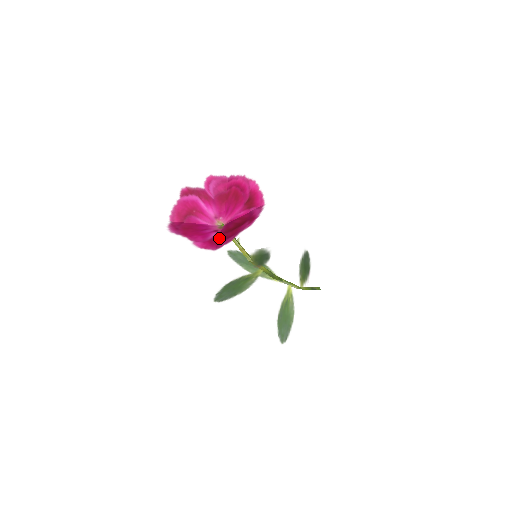
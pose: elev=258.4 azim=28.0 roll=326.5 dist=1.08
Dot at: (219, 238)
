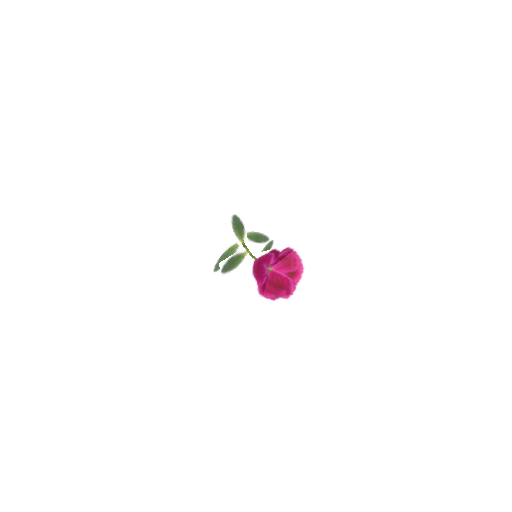
Dot at: (267, 284)
